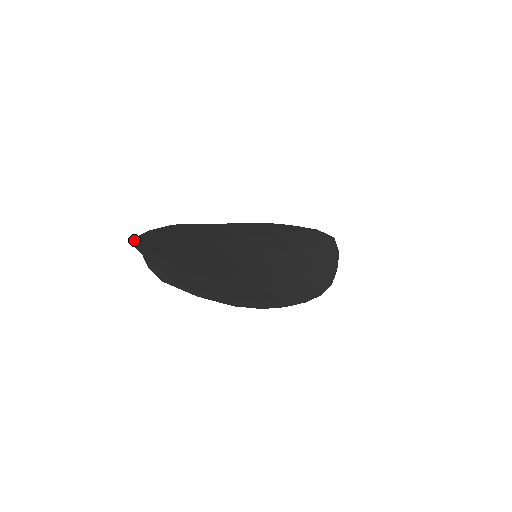
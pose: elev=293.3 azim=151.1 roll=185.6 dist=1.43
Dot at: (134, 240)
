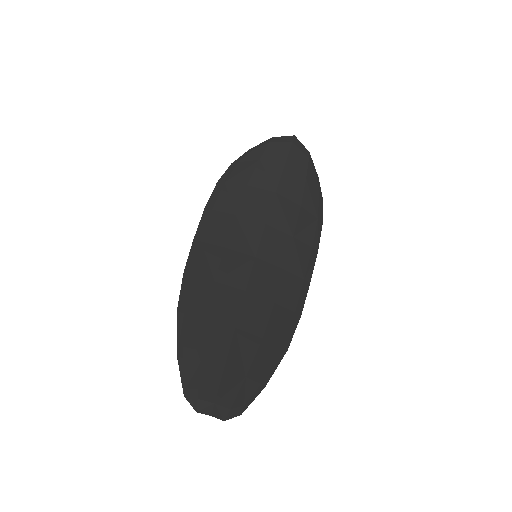
Dot at: (187, 400)
